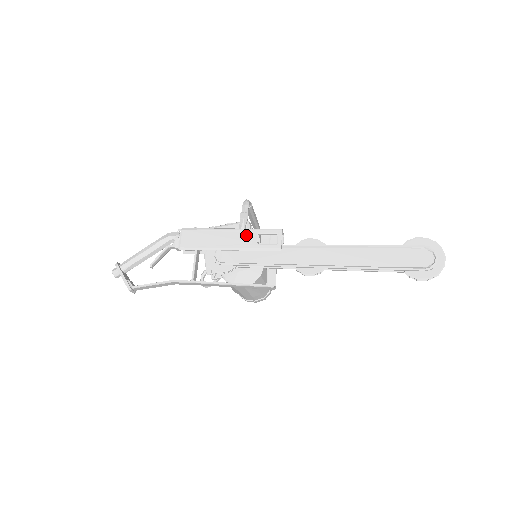
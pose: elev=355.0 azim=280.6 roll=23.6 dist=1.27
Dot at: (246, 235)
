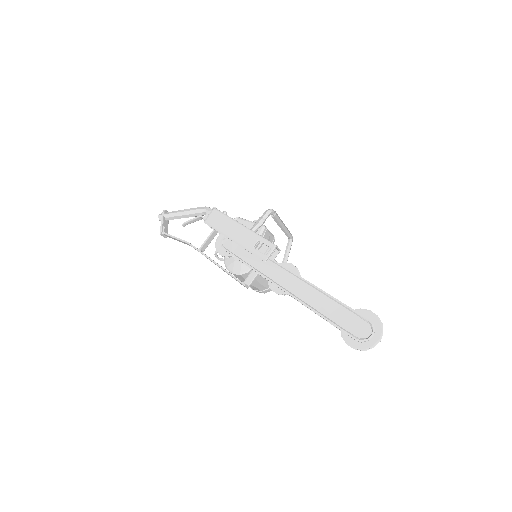
Dot at: (250, 236)
